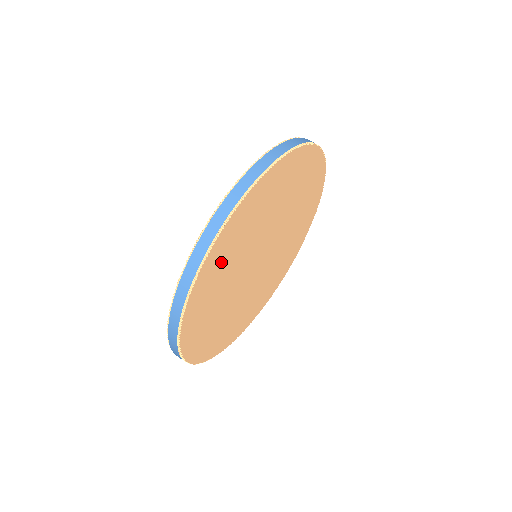
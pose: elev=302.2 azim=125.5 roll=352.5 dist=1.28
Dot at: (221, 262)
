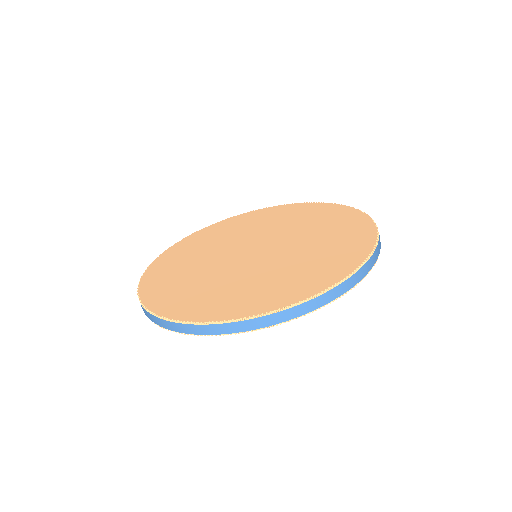
Dot at: occluded
